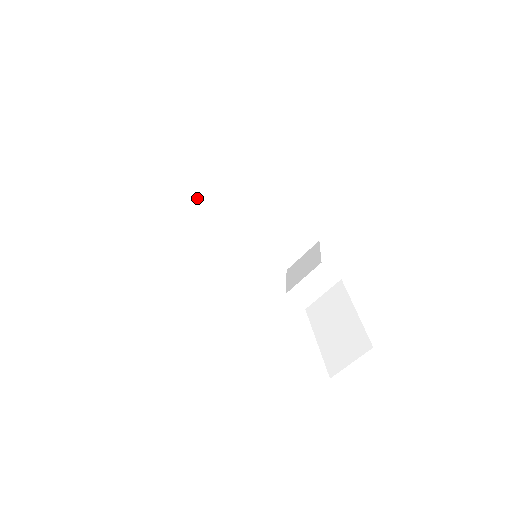
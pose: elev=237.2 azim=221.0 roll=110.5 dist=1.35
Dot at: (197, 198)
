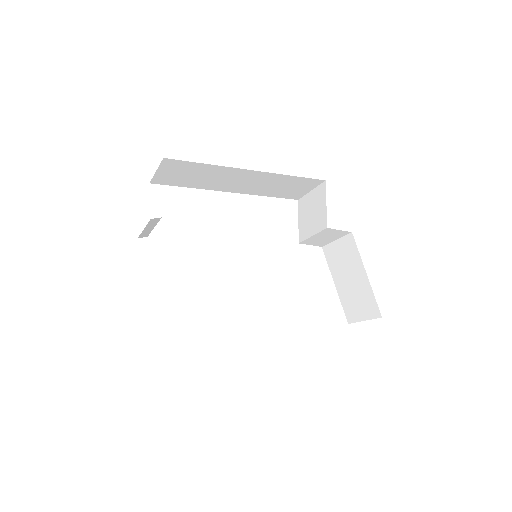
Dot at: (180, 184)
